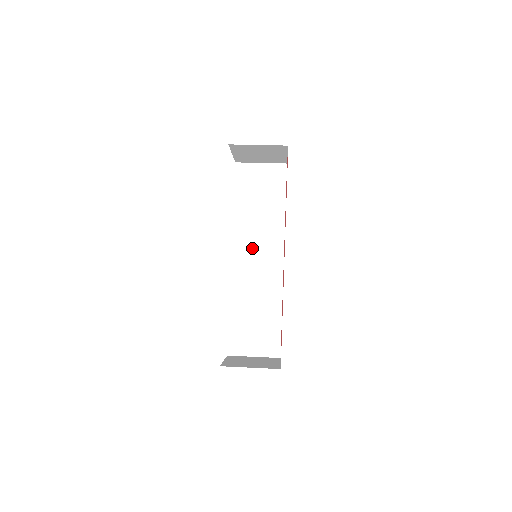
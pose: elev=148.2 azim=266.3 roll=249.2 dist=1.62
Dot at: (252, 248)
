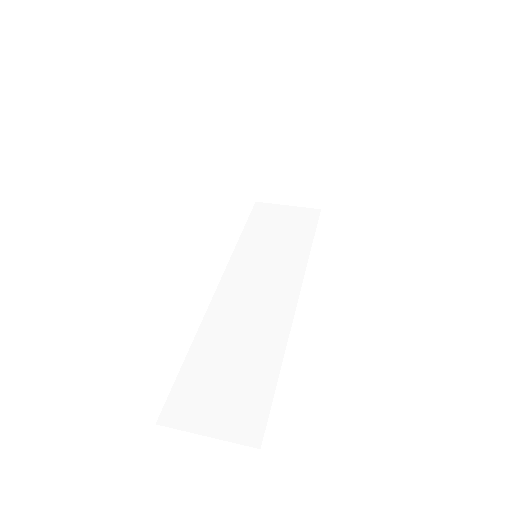
Dot at: (252, 279)
